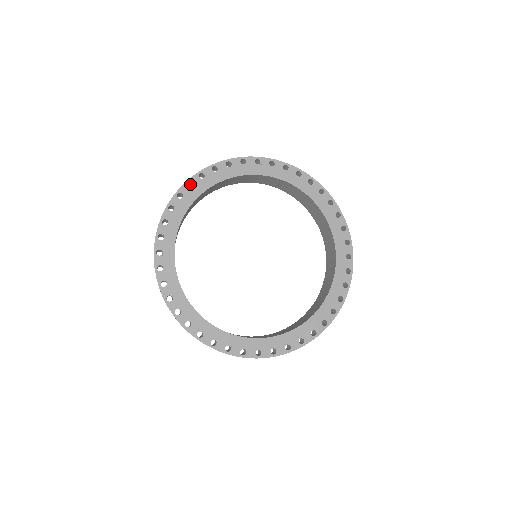
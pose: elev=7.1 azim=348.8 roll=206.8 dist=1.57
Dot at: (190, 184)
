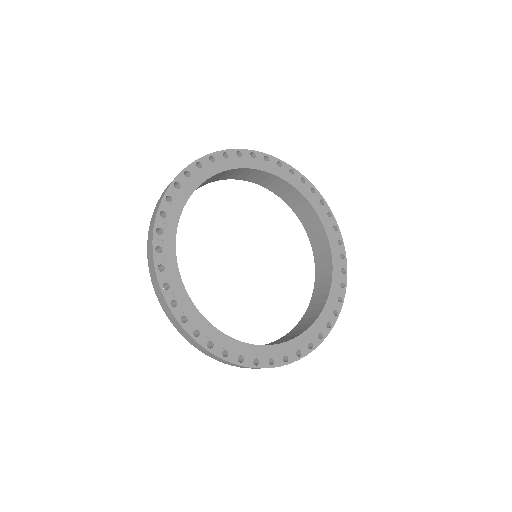
Dot at: (184, 174)
